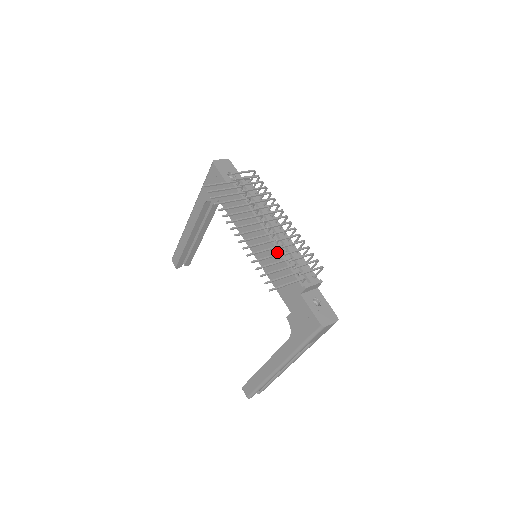
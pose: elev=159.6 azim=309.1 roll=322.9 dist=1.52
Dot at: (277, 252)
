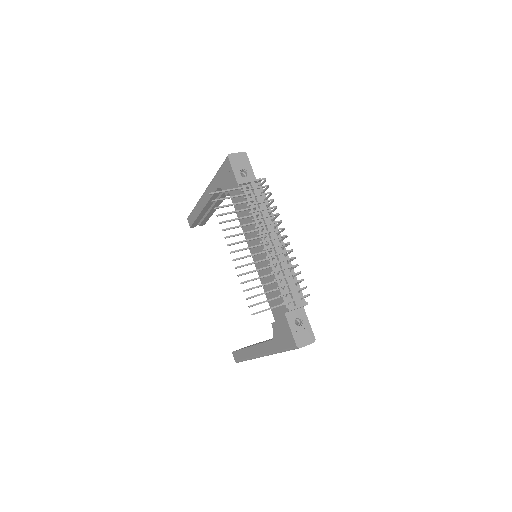
Dot at: (271, 268)
